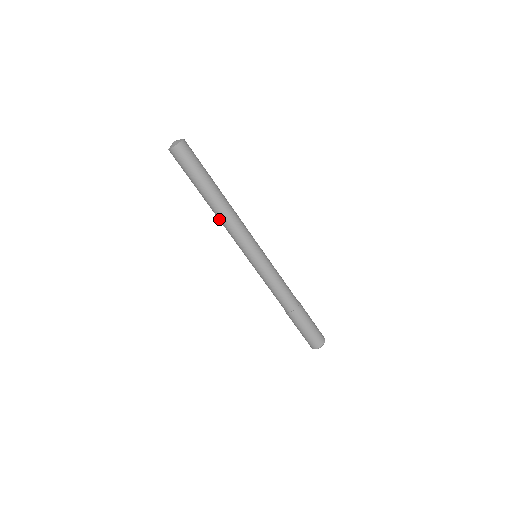
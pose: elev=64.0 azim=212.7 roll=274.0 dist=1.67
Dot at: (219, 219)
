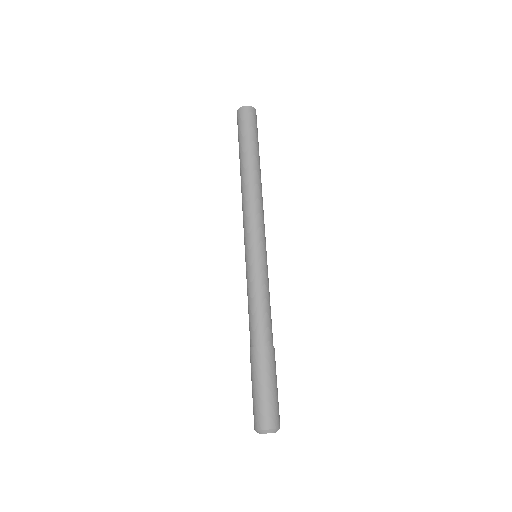
Dot at: (249, 189)
